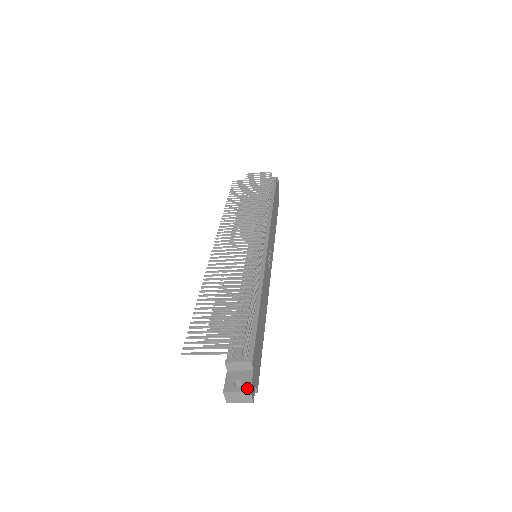
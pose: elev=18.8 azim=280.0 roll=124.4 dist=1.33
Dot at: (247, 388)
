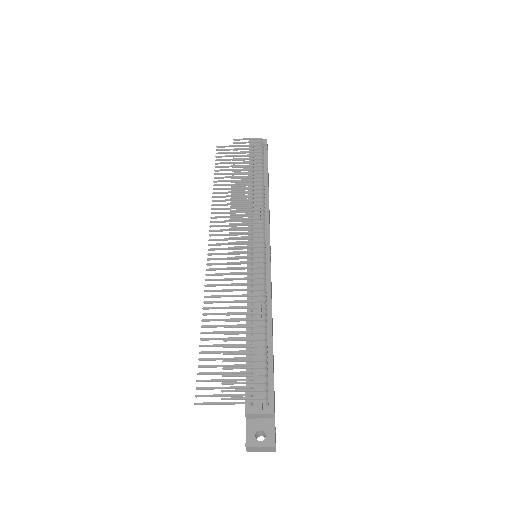
Dot at: (271, 442)
